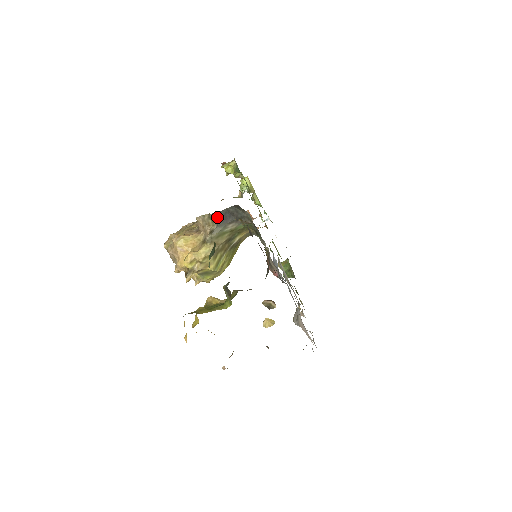
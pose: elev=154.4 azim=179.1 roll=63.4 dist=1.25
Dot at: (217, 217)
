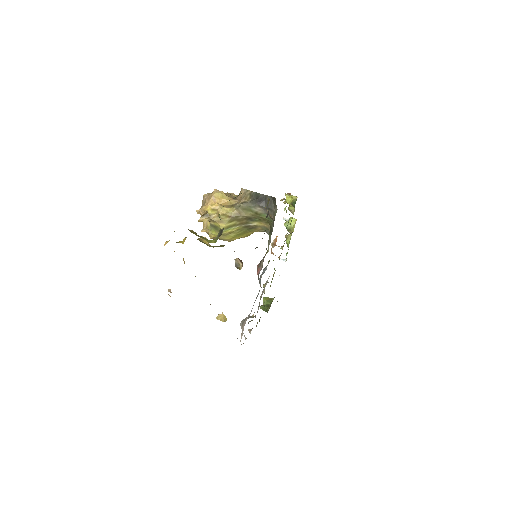
Dot at: (255, 196)
